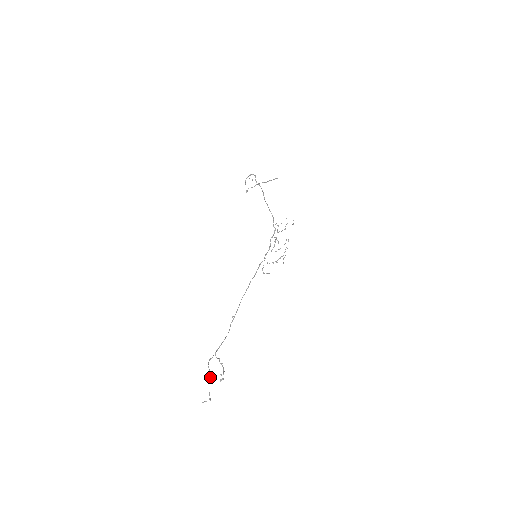
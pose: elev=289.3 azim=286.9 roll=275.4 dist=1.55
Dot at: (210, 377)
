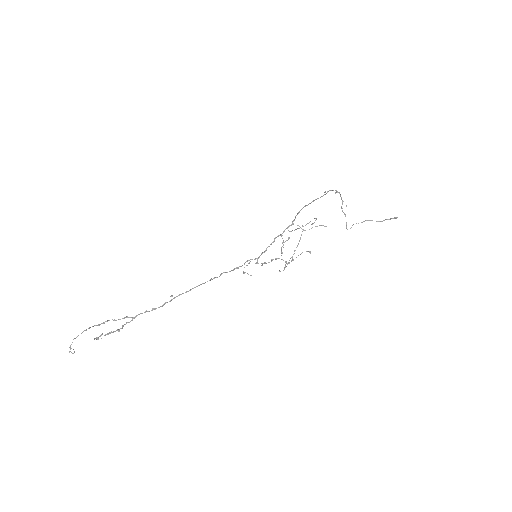
Dot at: (89, 327)
